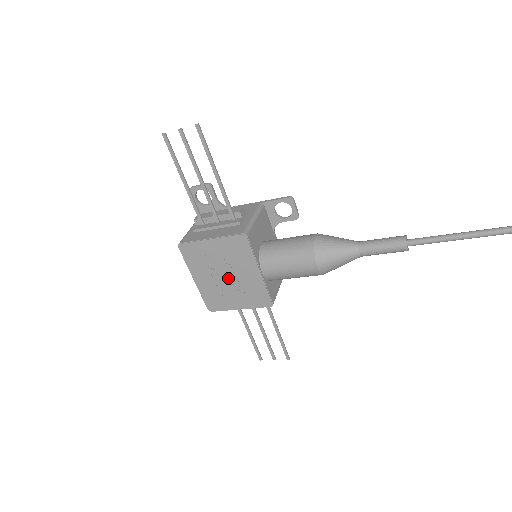
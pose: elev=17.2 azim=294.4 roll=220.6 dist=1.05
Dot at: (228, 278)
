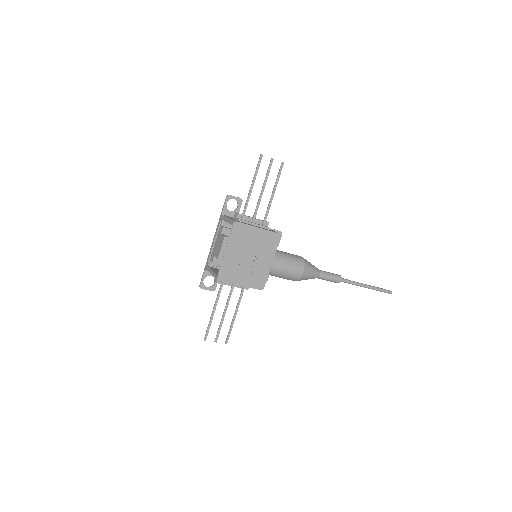
Dot at: (250, 259)
